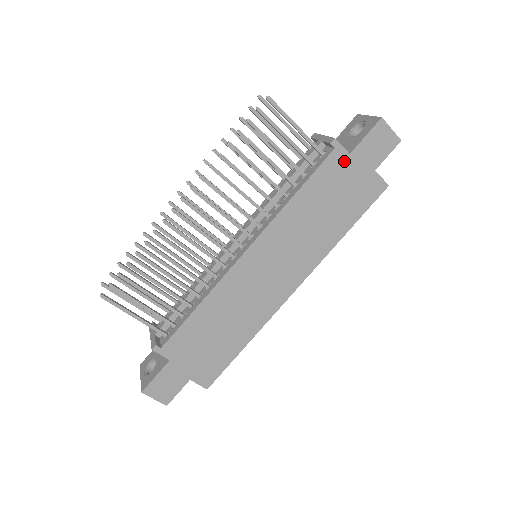
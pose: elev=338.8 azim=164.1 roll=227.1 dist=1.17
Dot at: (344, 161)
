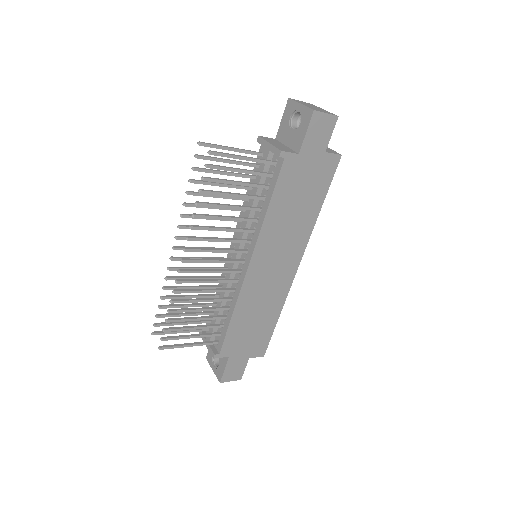
Dot at: (296, 162)
